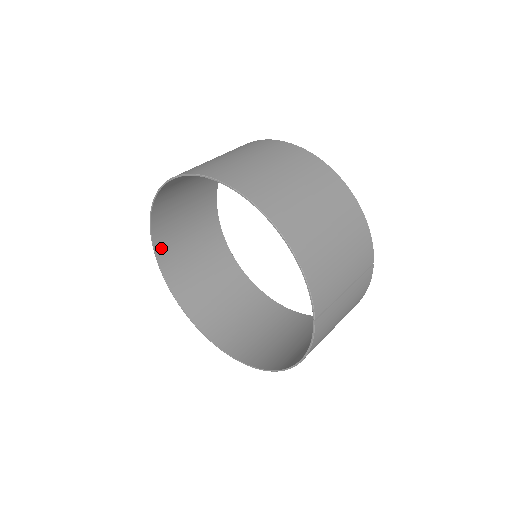
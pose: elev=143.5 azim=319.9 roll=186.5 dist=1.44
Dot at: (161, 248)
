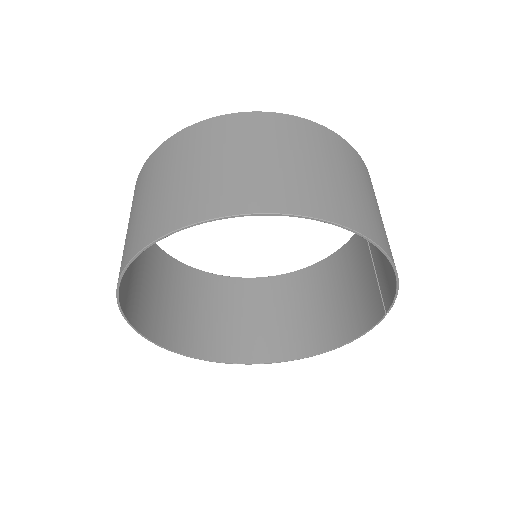
Dot at: (121, 292)
